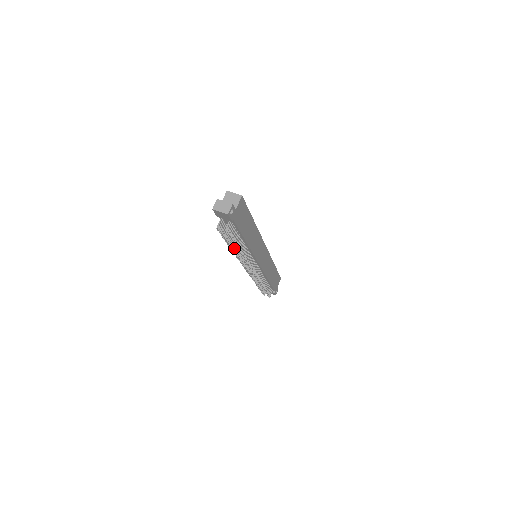
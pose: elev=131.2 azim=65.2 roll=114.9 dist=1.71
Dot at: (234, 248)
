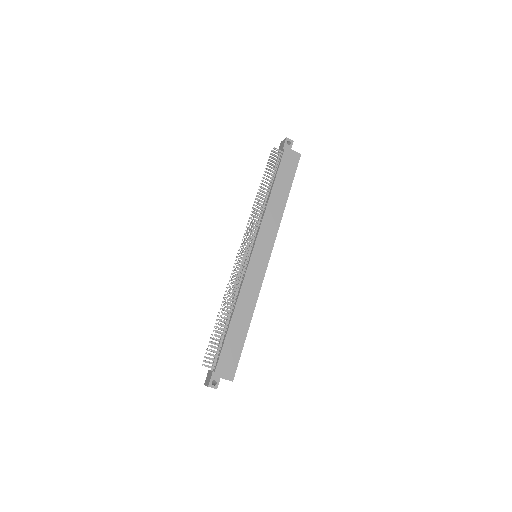
Dot at: (259, 197)
